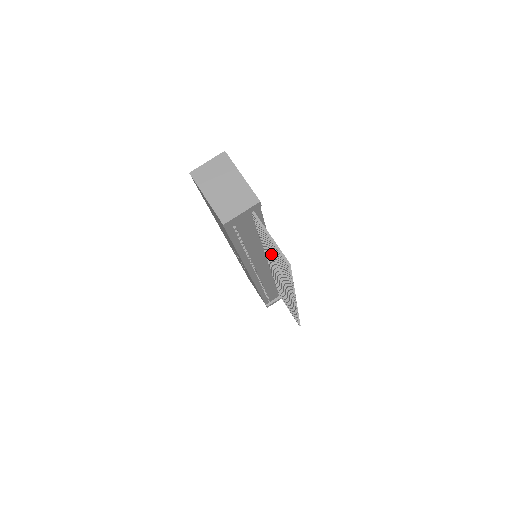
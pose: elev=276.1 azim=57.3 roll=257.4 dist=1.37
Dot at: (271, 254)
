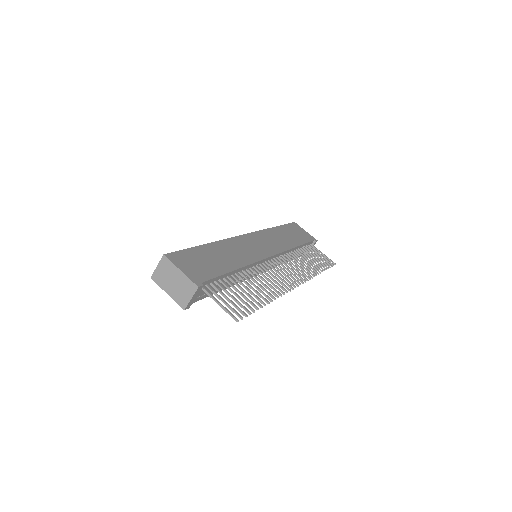
Dot at: occluded
